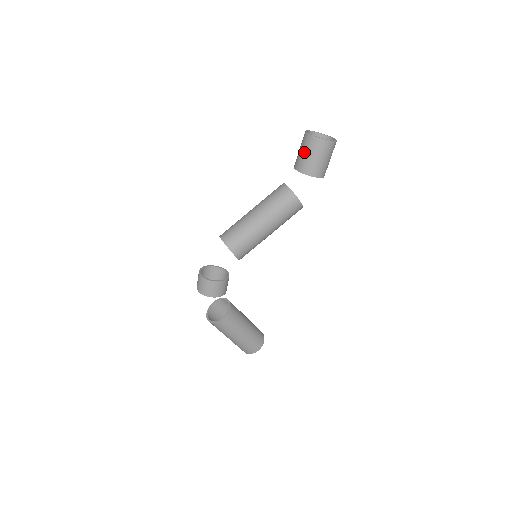
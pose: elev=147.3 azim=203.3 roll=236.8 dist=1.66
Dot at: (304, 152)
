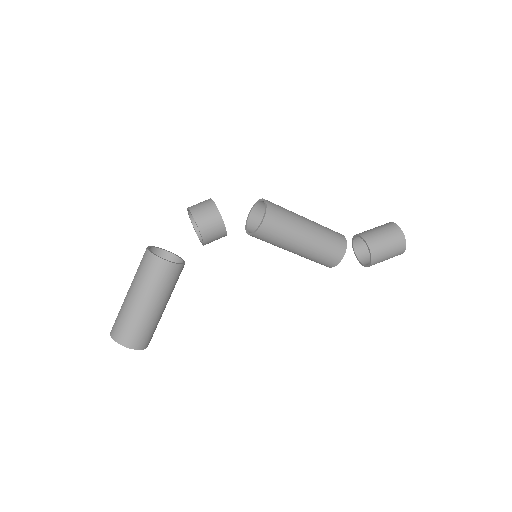
Dot at: (380, 230)
